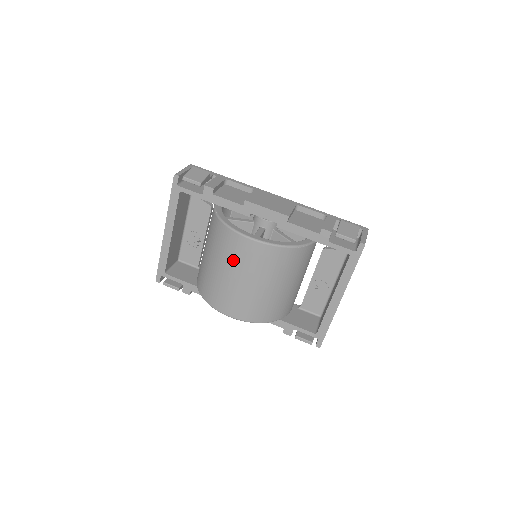
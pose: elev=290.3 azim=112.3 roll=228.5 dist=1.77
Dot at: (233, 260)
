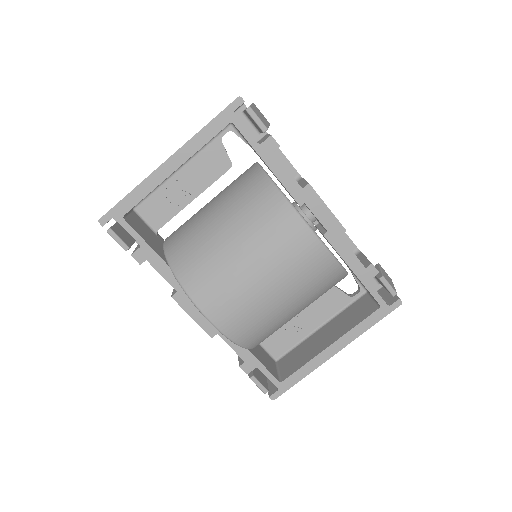
Dot at: (271, 249)
